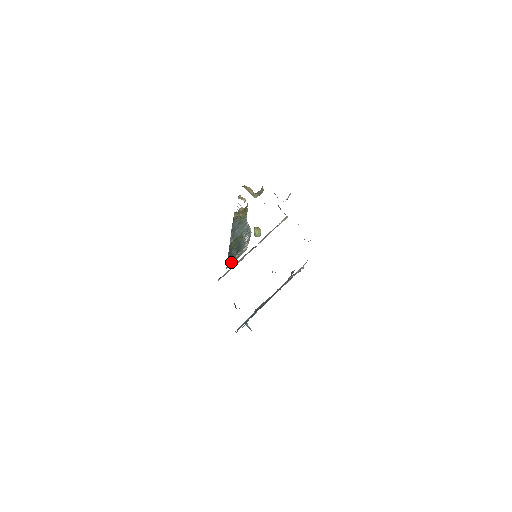
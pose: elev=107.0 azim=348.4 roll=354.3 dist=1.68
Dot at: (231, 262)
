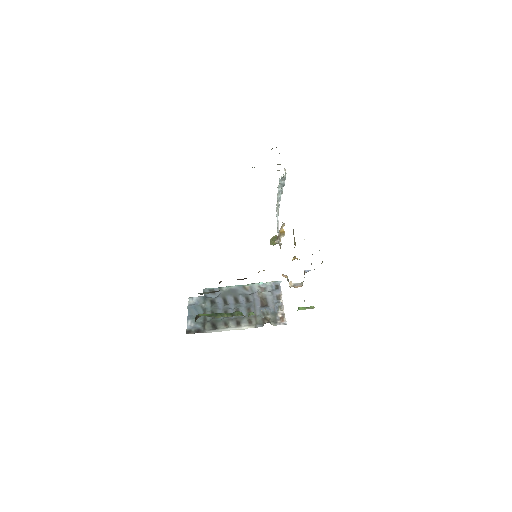
Dot at: occluded
